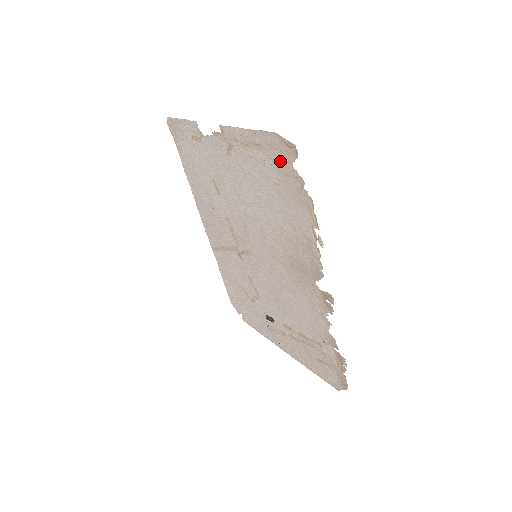
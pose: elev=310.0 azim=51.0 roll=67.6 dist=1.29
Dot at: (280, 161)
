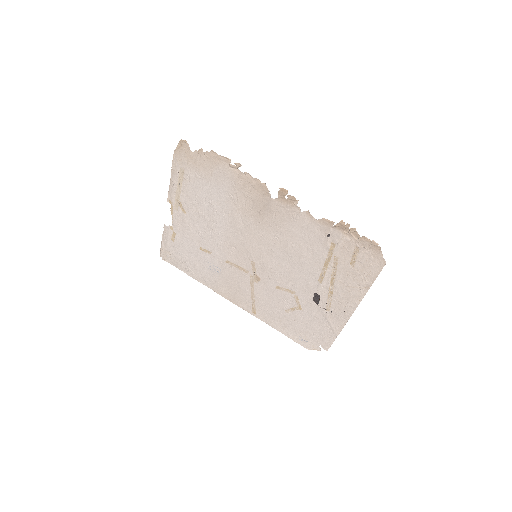
Dot at: (189, 161)
